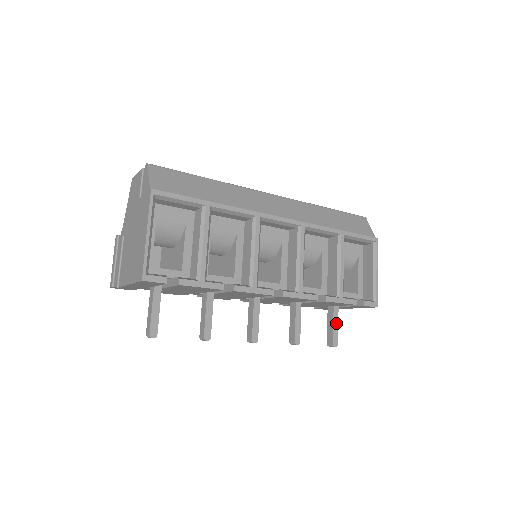
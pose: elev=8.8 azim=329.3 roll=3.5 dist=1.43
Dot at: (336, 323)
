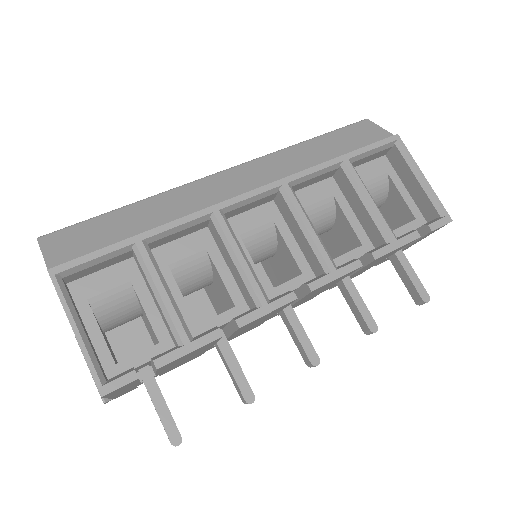
Dot at: (411, 272)
